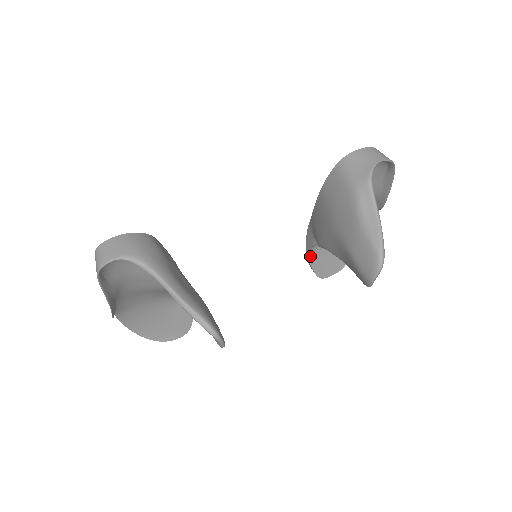
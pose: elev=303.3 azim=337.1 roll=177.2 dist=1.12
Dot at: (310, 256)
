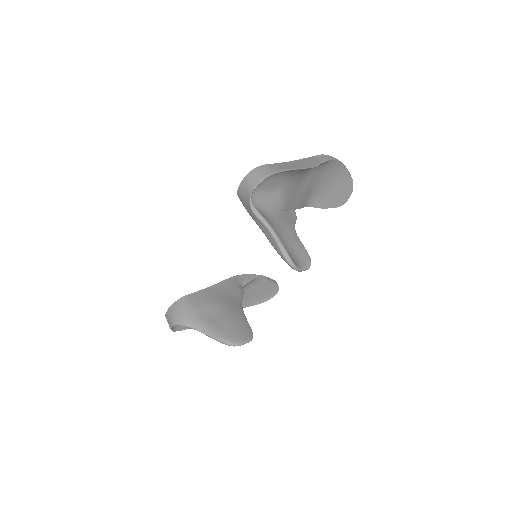
Dot at: (314, 206)
